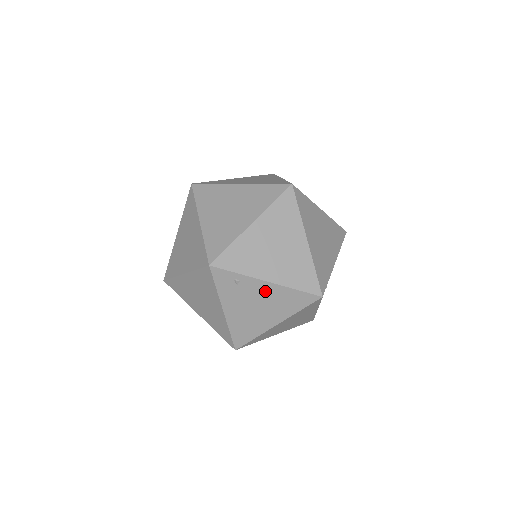
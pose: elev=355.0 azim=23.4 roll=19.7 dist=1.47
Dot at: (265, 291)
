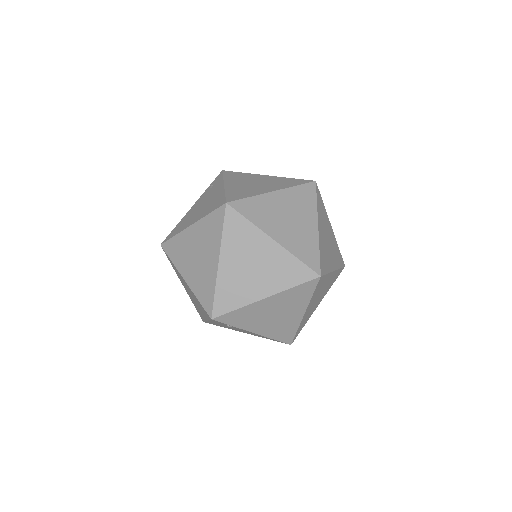
Dot at: (249, 332)
